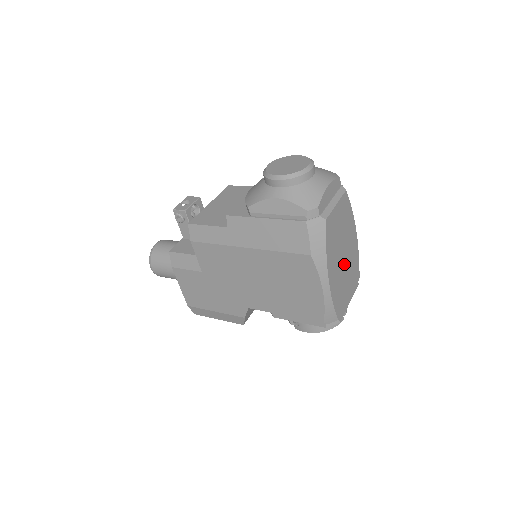
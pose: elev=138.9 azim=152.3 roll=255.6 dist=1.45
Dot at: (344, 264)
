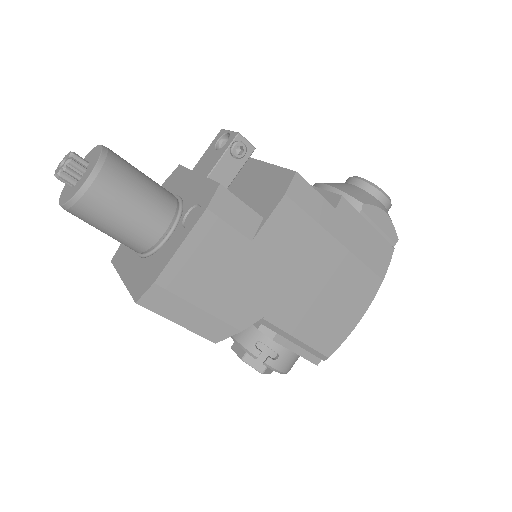
Dot at: occluded
